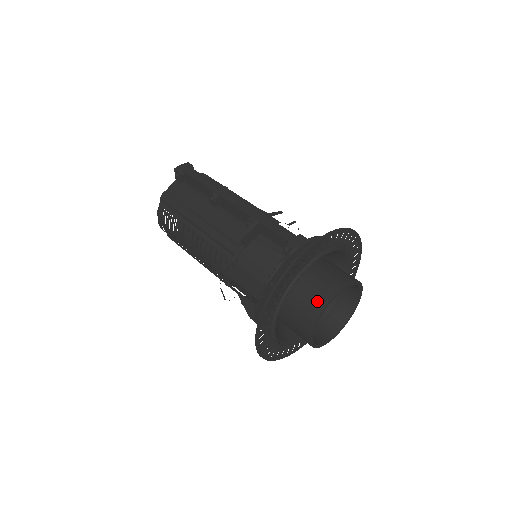
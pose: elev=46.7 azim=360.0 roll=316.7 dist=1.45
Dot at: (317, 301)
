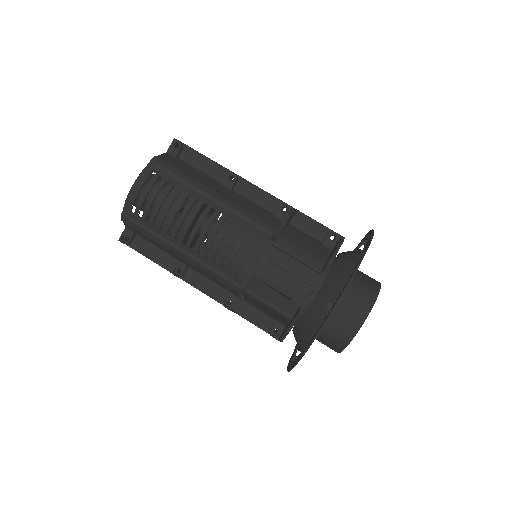
Dot at: (370, 287)
